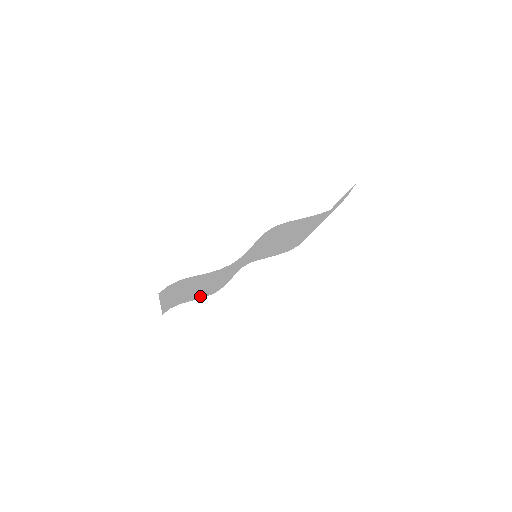
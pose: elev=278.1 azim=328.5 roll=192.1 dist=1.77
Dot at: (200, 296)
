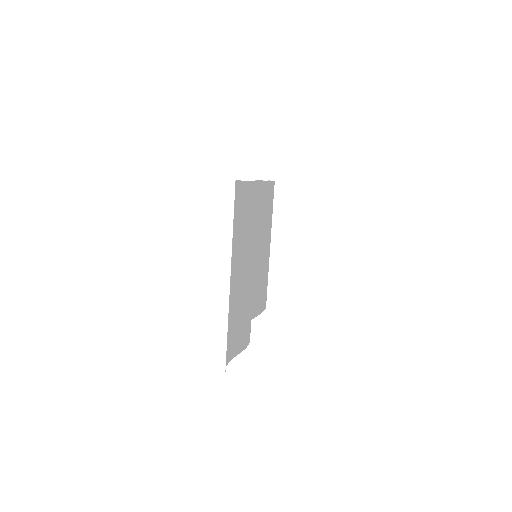
Dot at: (243, 332)
